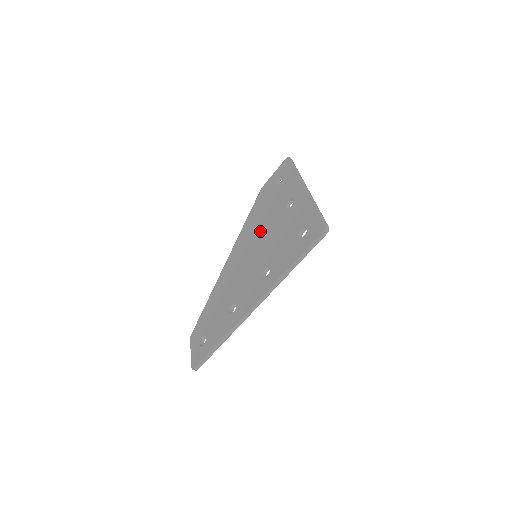
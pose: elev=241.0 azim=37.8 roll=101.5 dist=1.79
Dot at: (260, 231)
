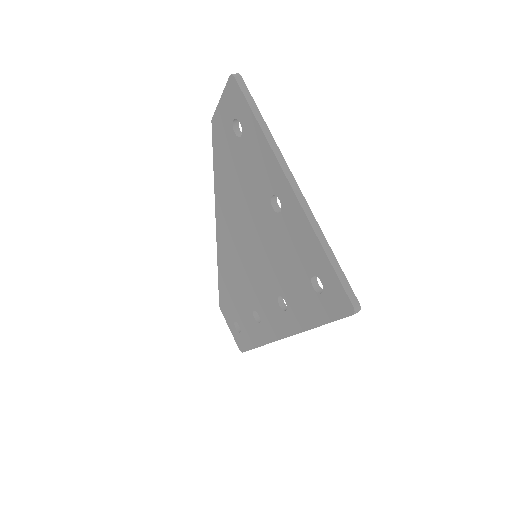
Dot at: (245, 220)
